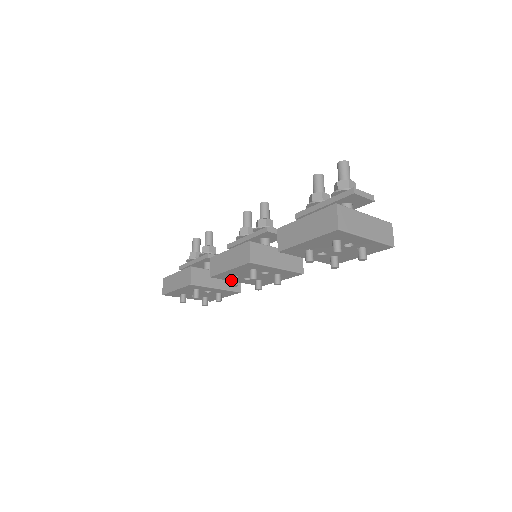
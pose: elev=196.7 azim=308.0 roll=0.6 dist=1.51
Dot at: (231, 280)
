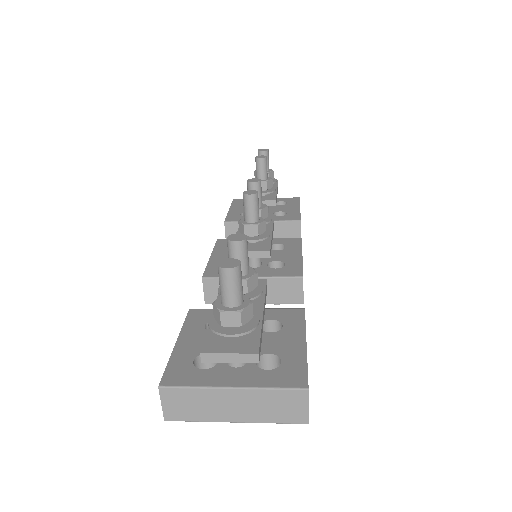
Dot at: occluded
